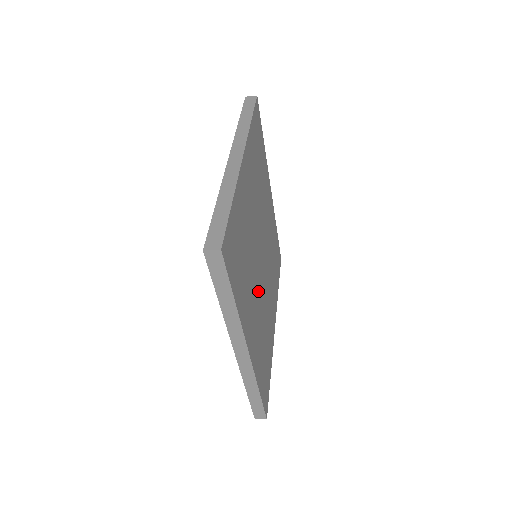
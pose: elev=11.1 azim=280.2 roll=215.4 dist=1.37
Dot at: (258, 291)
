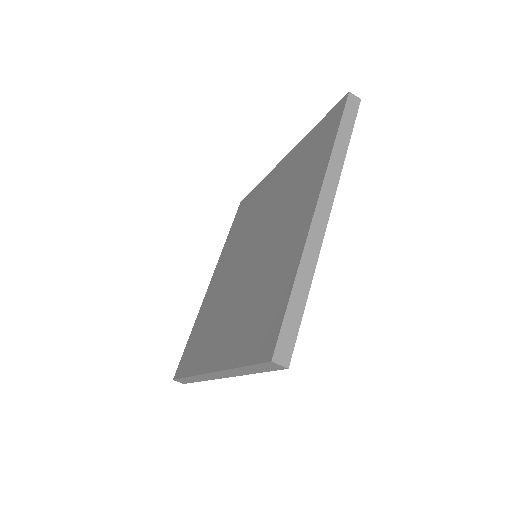
Dot at: occluded
